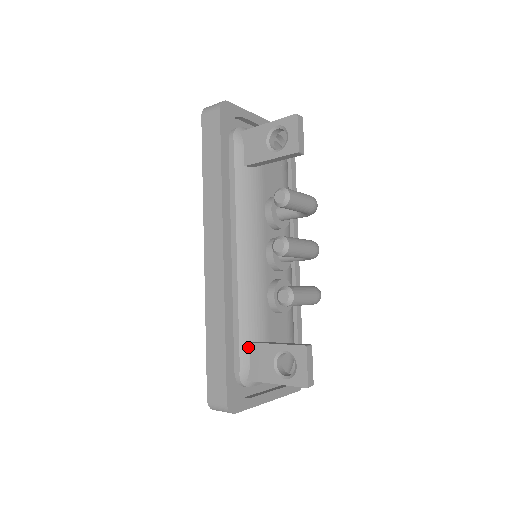
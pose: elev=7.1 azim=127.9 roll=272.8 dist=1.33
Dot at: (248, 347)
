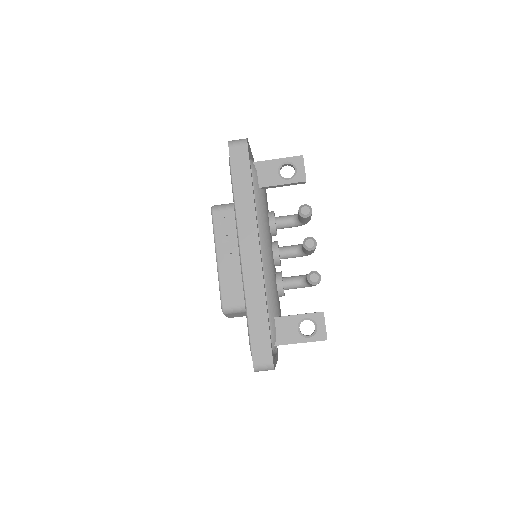
Dot at: (274, 321)
